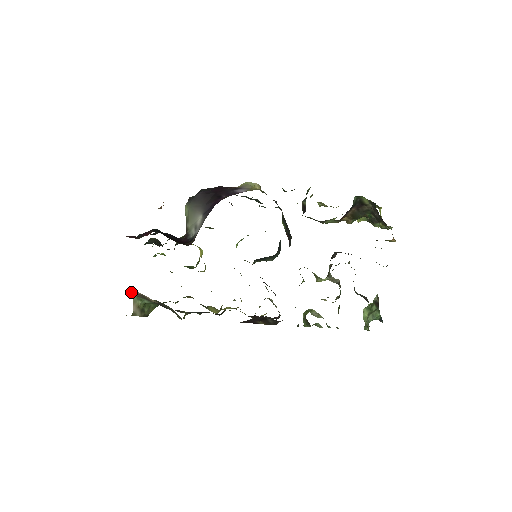
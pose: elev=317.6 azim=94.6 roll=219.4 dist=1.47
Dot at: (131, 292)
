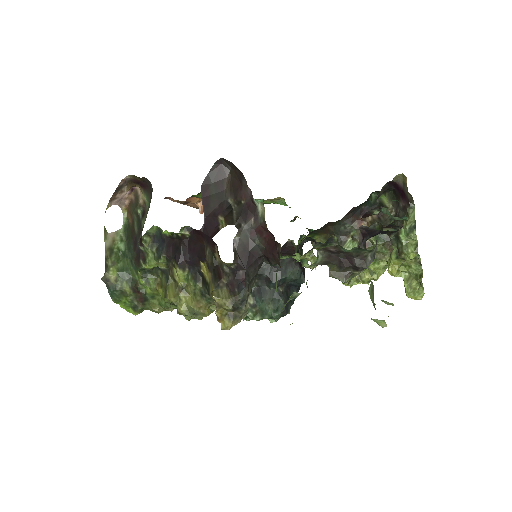
Dot at: (125, 220)
